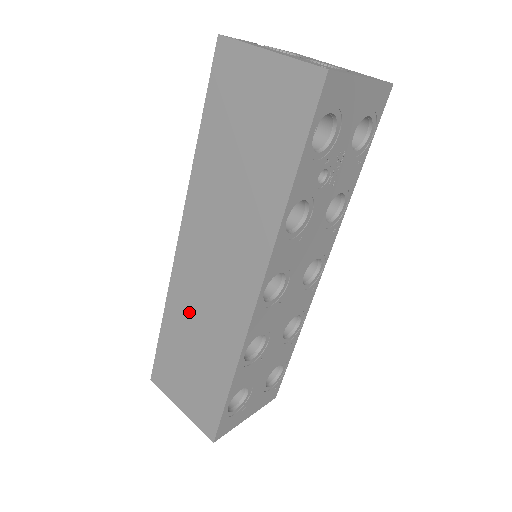
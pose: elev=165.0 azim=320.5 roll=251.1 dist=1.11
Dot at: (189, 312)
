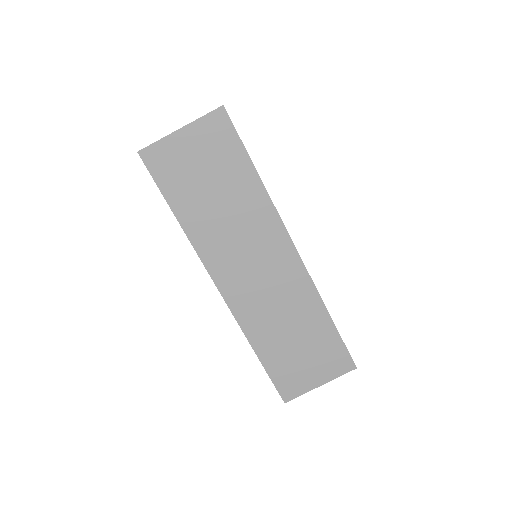
Dot at: (267, 319)
